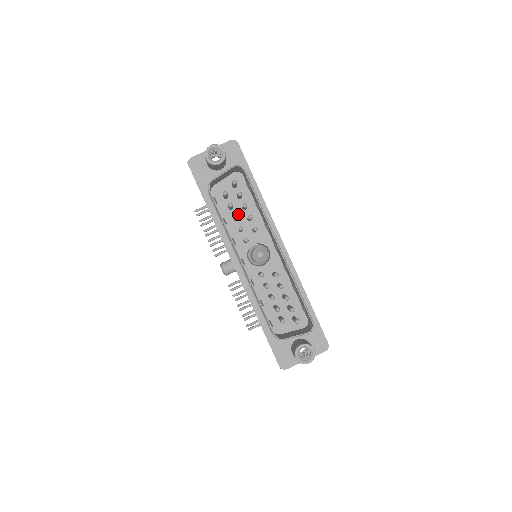
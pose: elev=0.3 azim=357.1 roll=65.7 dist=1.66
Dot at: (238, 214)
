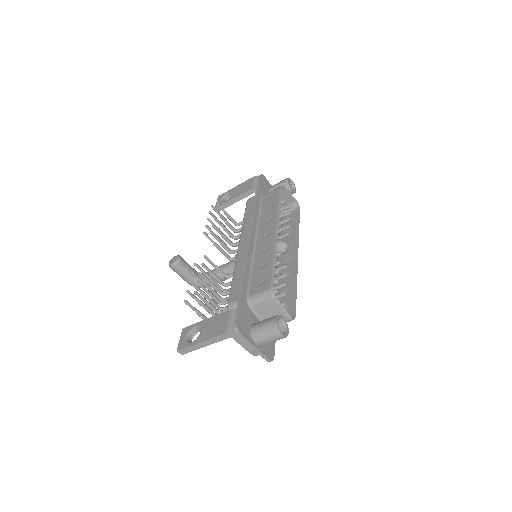
Dot at: occluded
